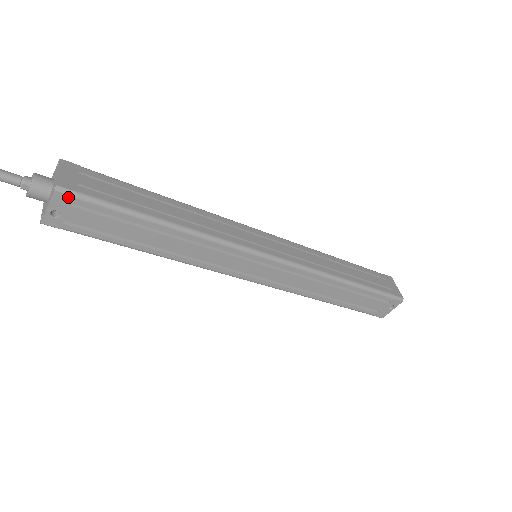
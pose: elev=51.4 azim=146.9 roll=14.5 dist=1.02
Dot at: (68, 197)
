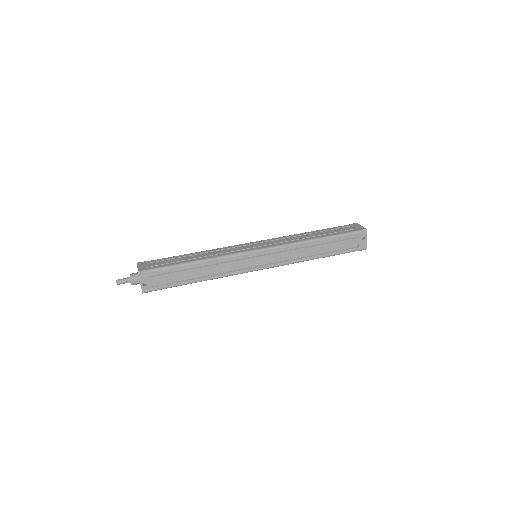
Dot at: (145, 274)
